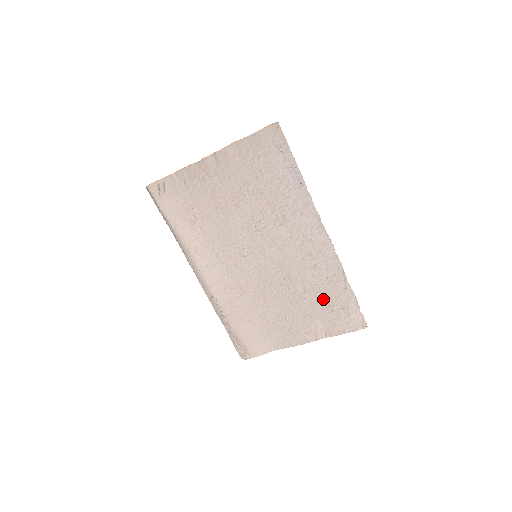
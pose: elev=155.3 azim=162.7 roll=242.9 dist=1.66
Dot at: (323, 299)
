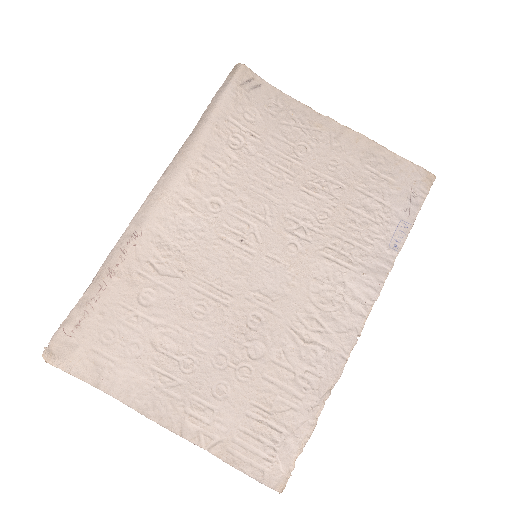
Dot at: (269, 393)
